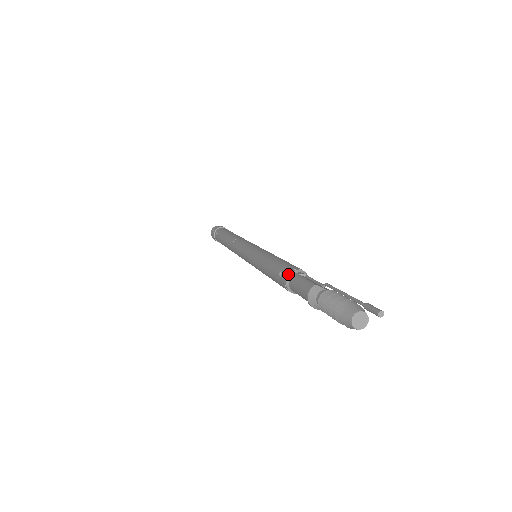
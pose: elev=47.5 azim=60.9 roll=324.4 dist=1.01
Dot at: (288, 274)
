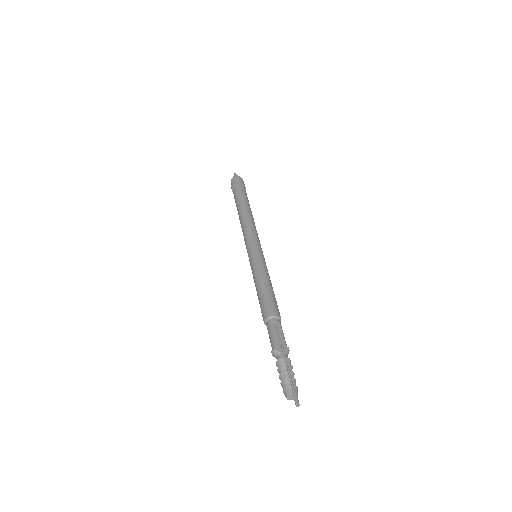
Dot at: (265, 319)
